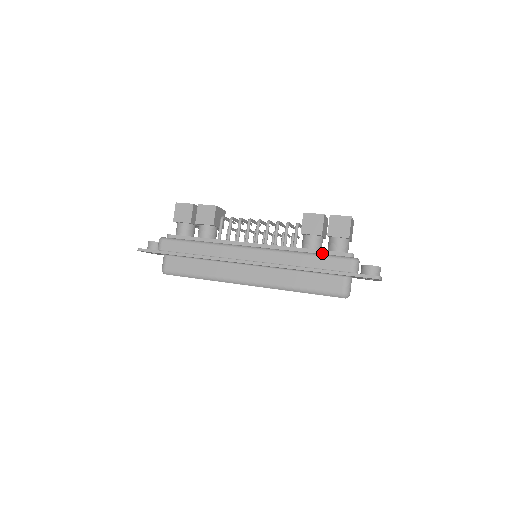
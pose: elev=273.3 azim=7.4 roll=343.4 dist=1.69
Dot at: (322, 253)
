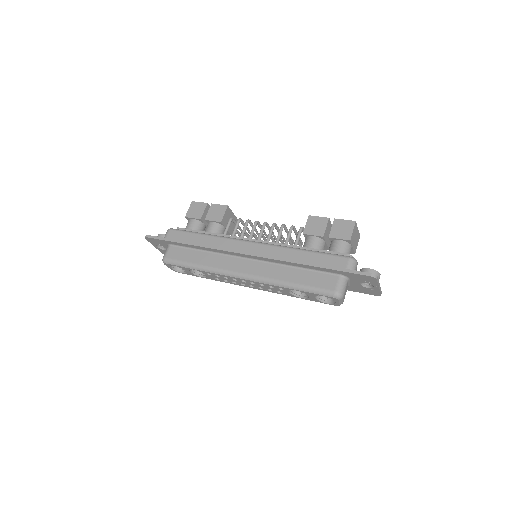
Dot at: occluded
